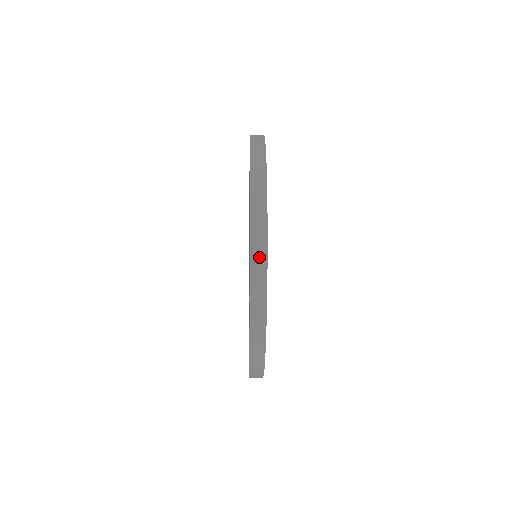
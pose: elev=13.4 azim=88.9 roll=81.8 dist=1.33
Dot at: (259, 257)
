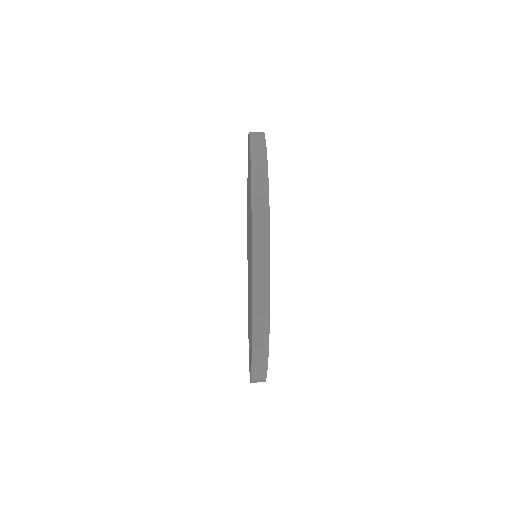
Dot at: (261, 209)
